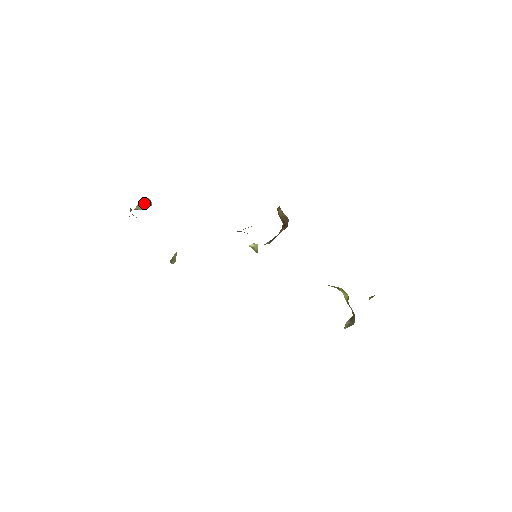
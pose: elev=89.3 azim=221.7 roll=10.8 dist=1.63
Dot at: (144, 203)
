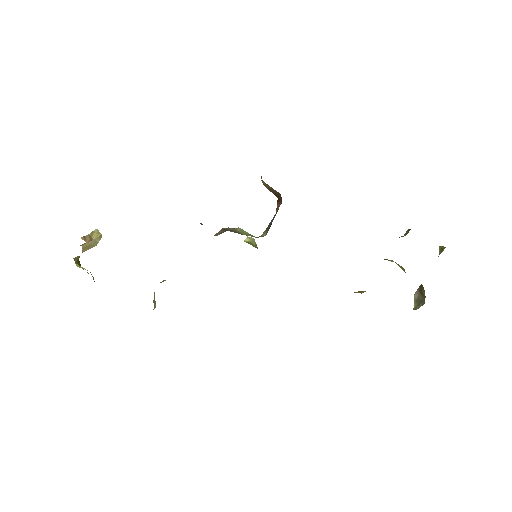
Dot at: occluded
